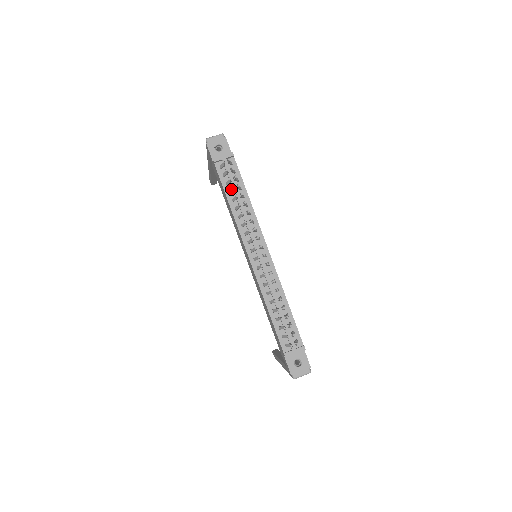
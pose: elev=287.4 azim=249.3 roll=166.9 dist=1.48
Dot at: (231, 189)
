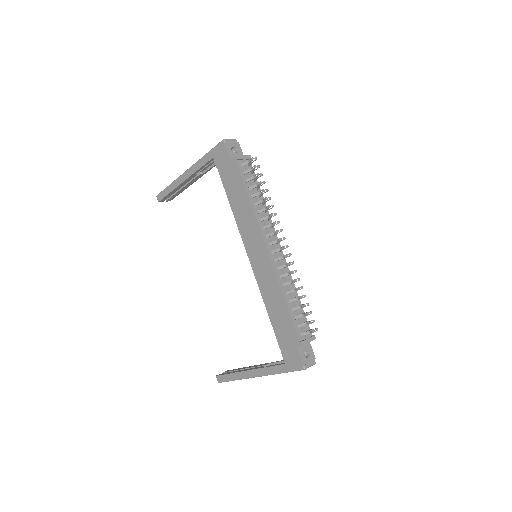
Dot at: (254, 185)
